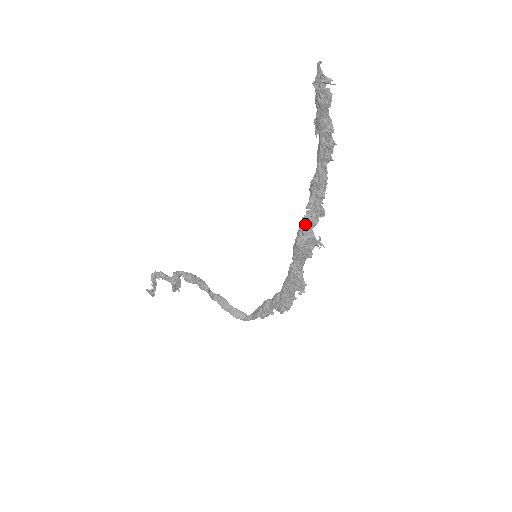
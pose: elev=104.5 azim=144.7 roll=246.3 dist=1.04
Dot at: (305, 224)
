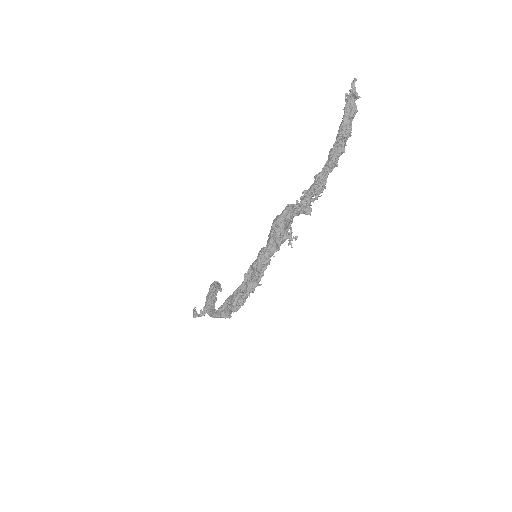
Dot at: (290, 208)
